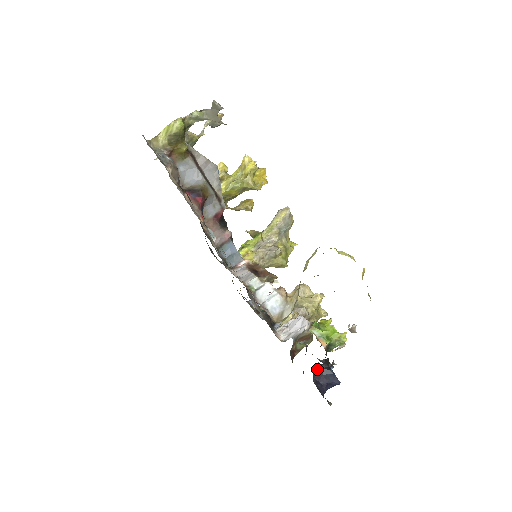
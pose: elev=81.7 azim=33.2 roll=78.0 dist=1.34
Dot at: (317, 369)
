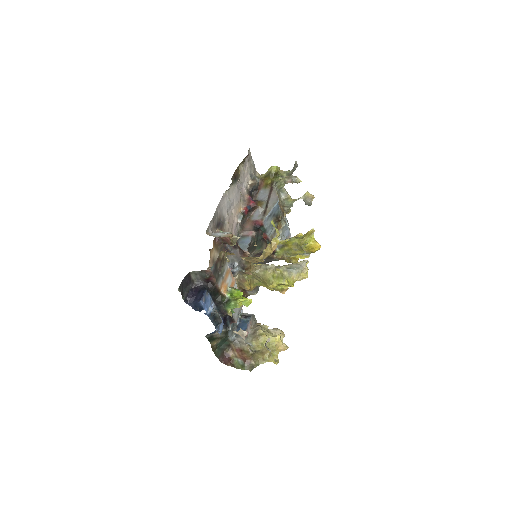
Dot at: (201, 284)
